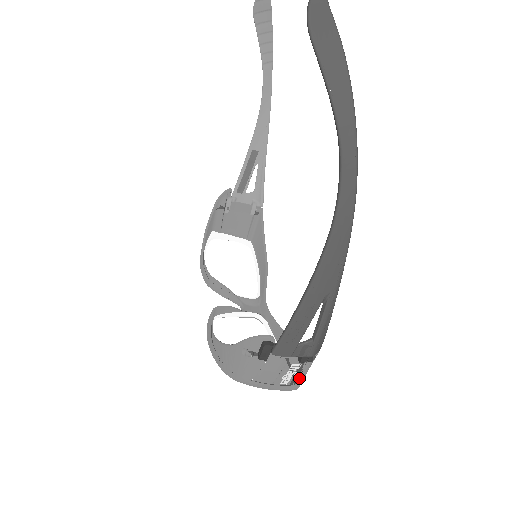
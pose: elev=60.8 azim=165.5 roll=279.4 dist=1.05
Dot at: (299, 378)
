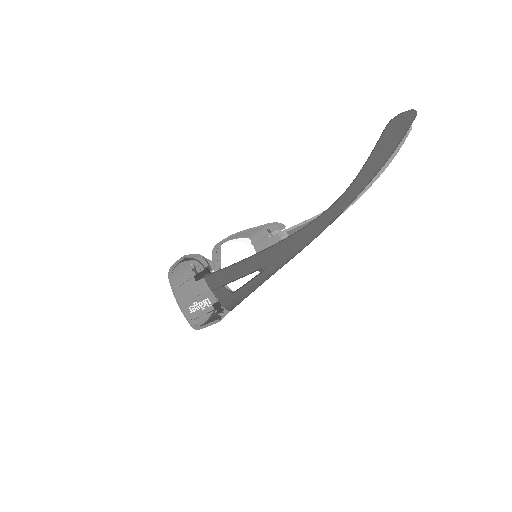
Dot at: (202, 316)
